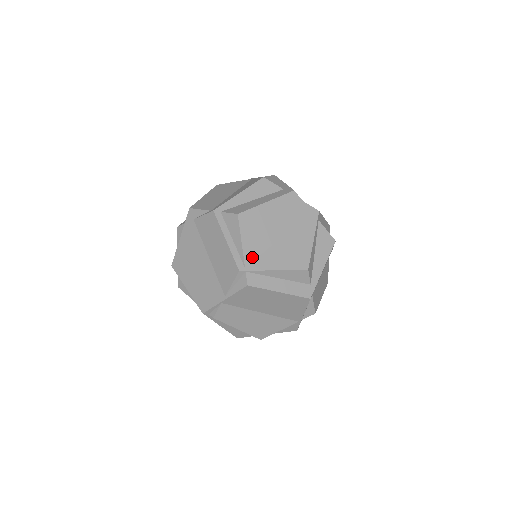
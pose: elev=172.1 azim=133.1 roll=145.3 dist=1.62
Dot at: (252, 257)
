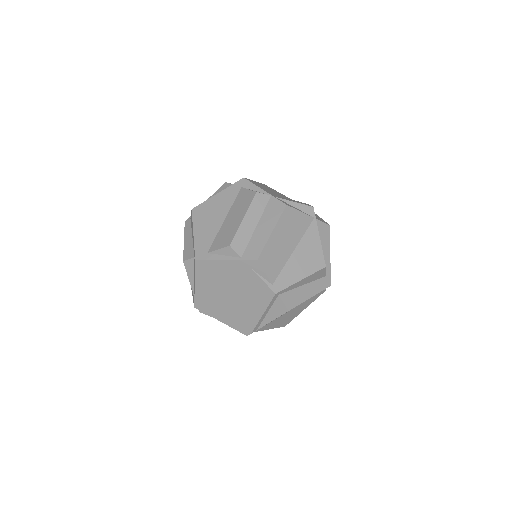
Dot at: (267, 324)
